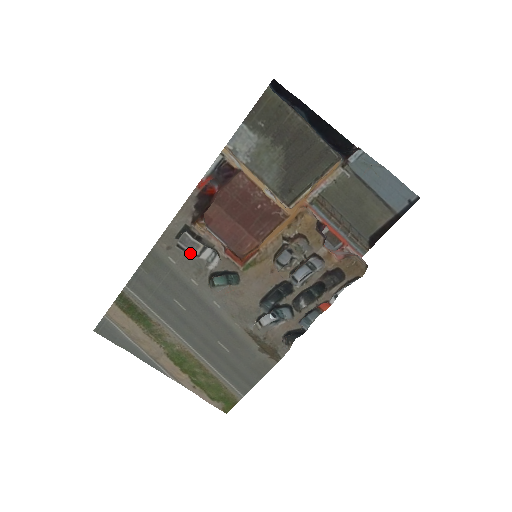
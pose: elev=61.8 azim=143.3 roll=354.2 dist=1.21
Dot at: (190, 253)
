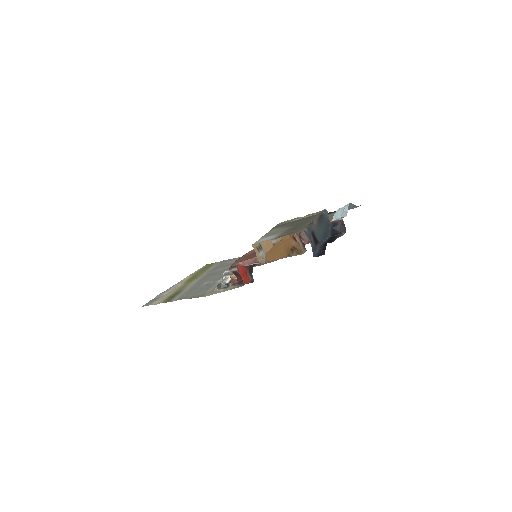
Dot at: occluded
